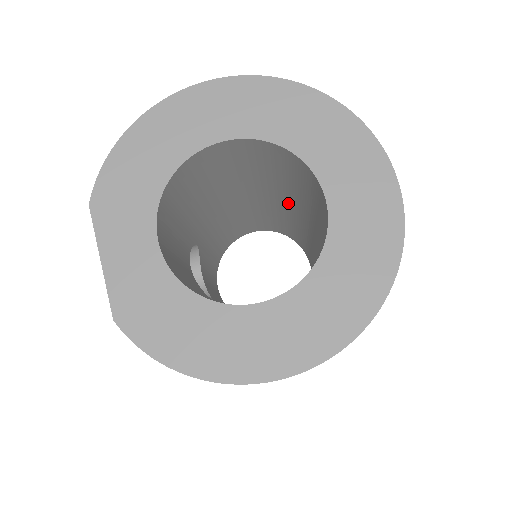
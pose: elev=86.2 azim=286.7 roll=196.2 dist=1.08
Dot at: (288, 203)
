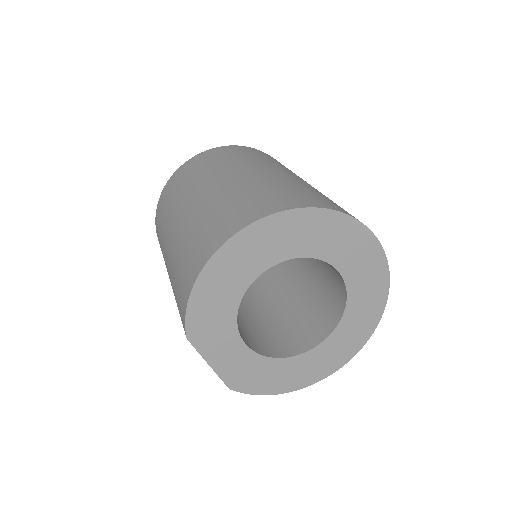
Dot at: occluded
